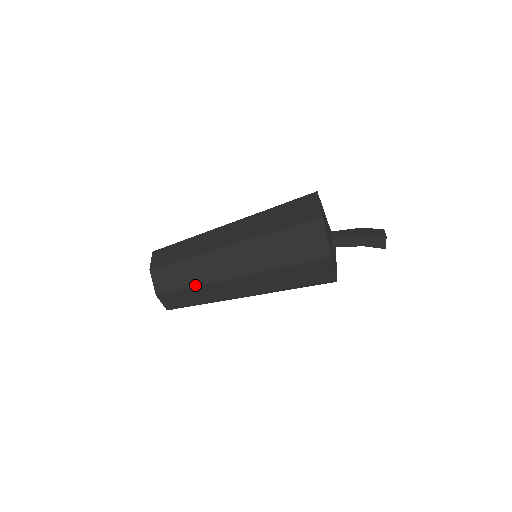
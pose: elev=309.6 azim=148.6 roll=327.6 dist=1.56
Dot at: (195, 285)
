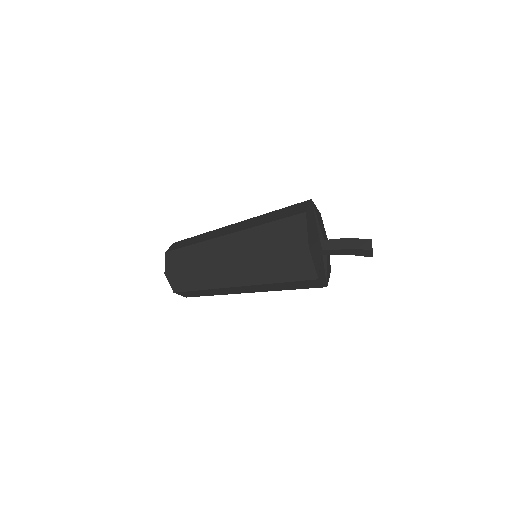
Dot at: (204, 289)
